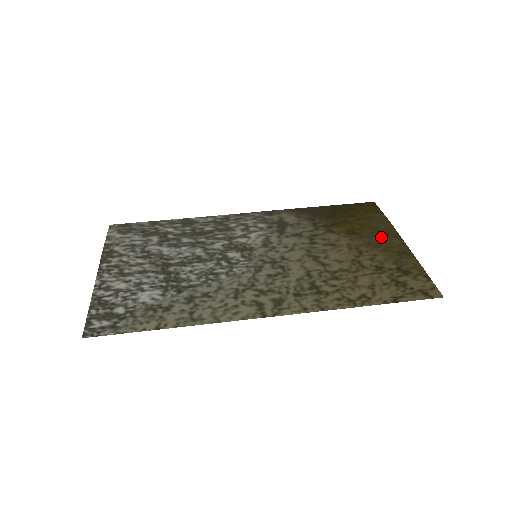
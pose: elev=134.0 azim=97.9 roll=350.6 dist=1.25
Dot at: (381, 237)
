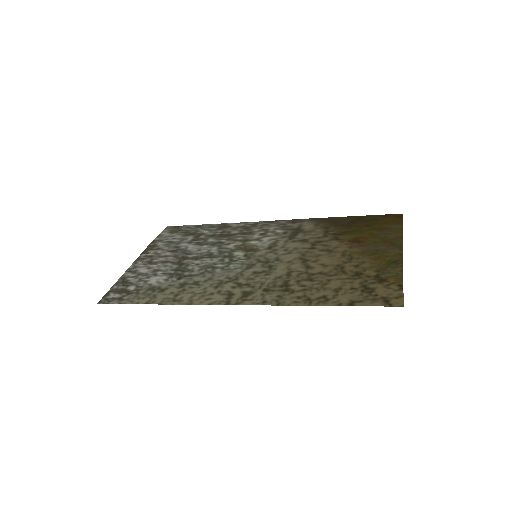
Dot at: (382, 246)
